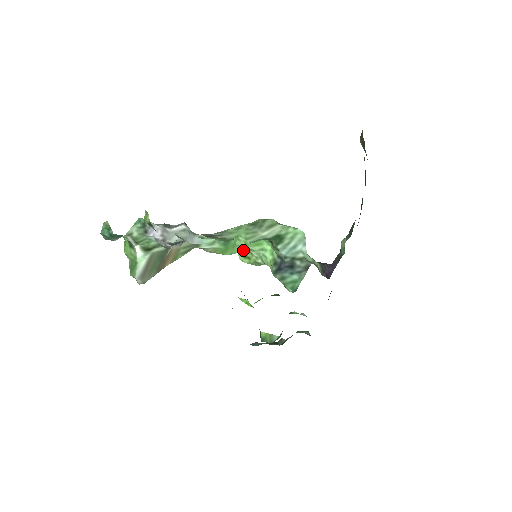
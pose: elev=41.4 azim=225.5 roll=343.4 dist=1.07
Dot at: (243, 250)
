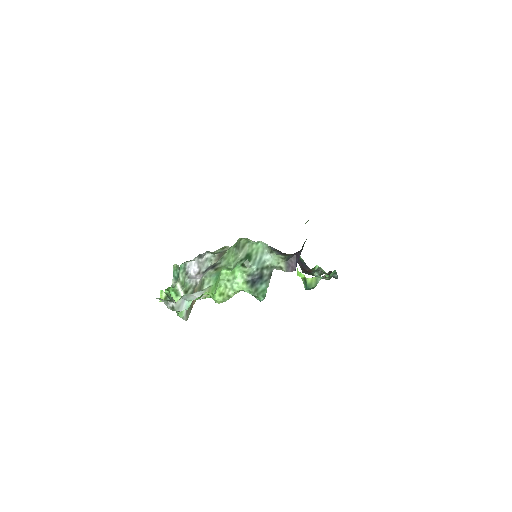
Dot at: (220, 288)
